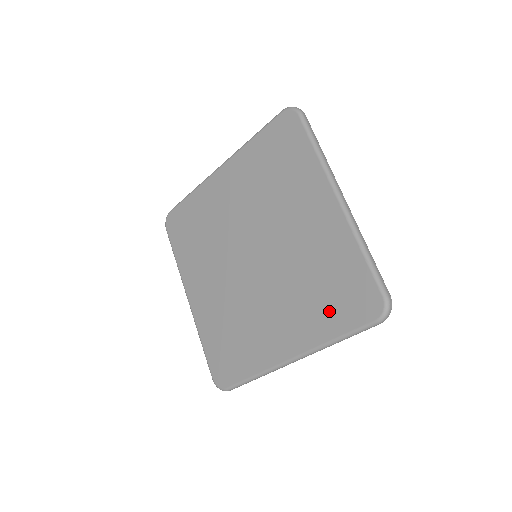
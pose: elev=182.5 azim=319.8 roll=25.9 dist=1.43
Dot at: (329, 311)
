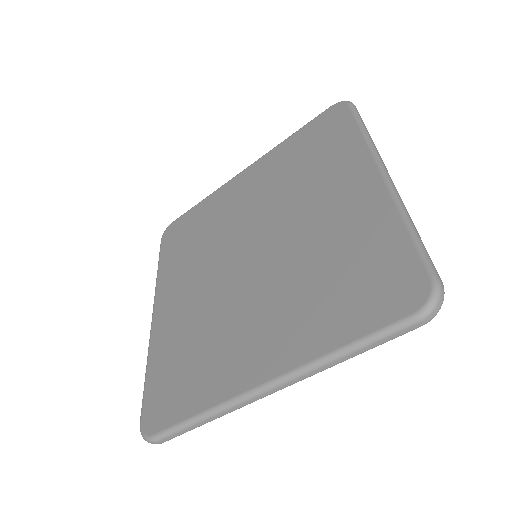
Dot at: (340, 308)
